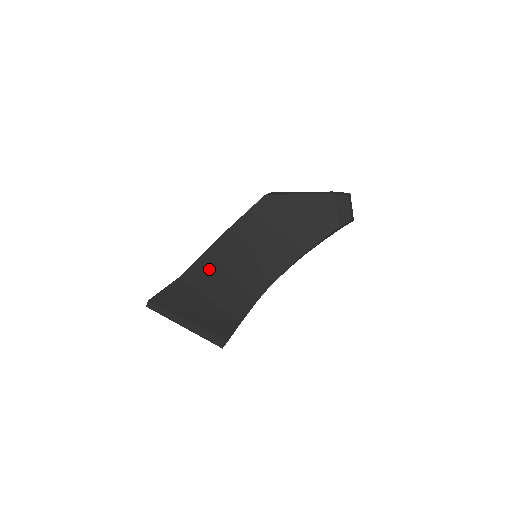
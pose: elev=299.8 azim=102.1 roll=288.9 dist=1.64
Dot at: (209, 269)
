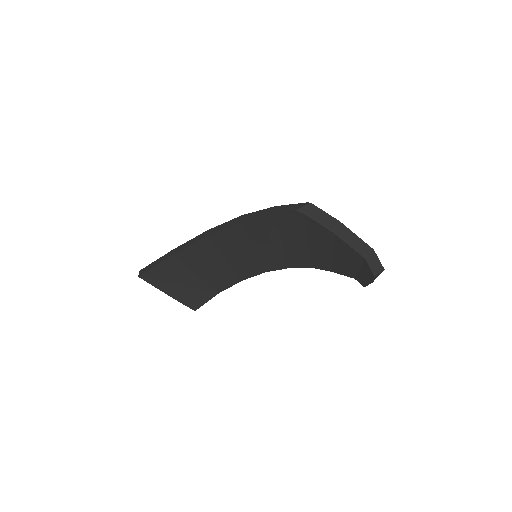
Dot at: (206, 252)
